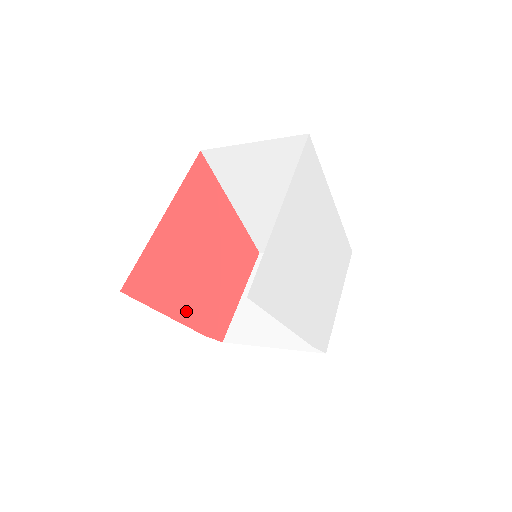
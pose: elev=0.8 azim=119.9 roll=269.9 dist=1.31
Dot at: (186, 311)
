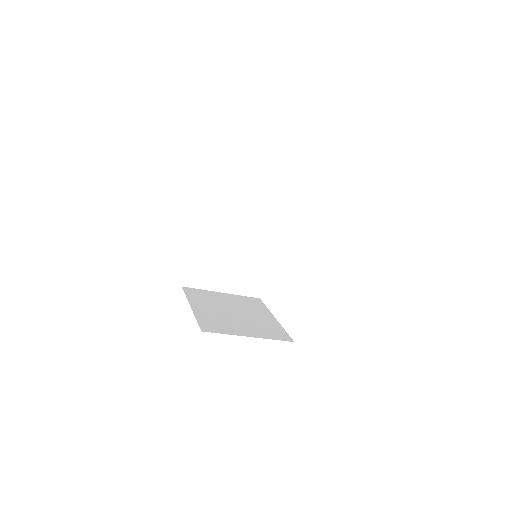
Dot at: occluded
